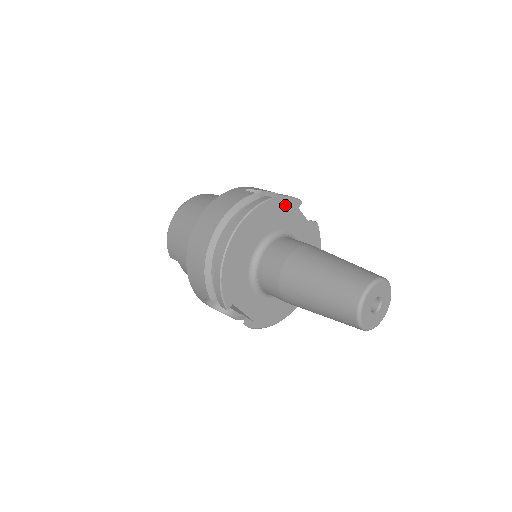
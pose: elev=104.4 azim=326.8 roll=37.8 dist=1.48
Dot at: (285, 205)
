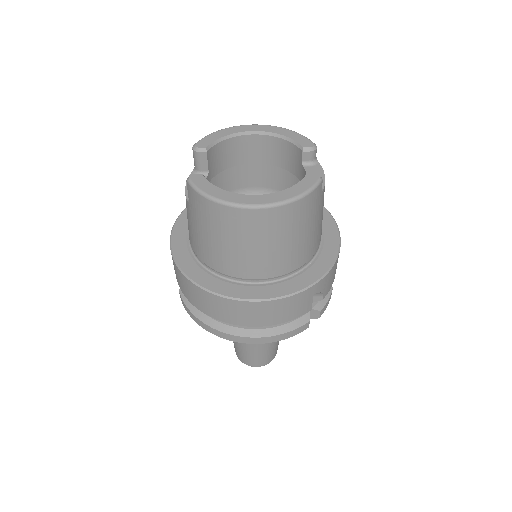
Dot at: occluded
